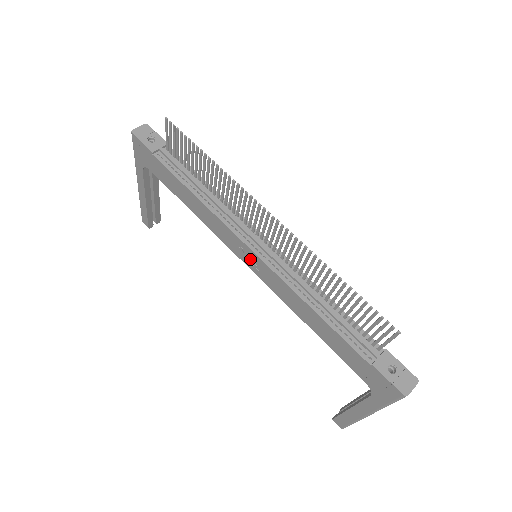
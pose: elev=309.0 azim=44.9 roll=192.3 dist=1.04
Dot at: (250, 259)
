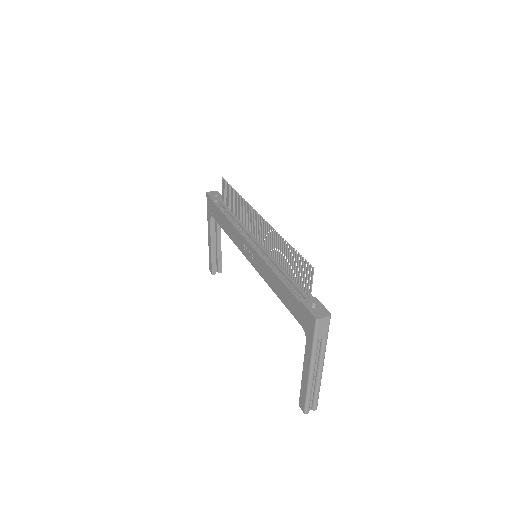
Dot at: (250, 253)
